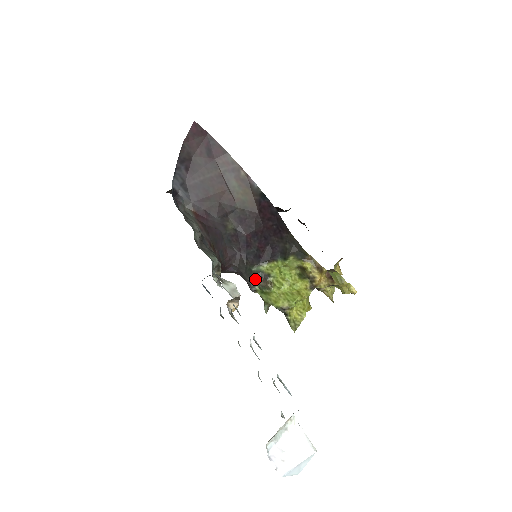
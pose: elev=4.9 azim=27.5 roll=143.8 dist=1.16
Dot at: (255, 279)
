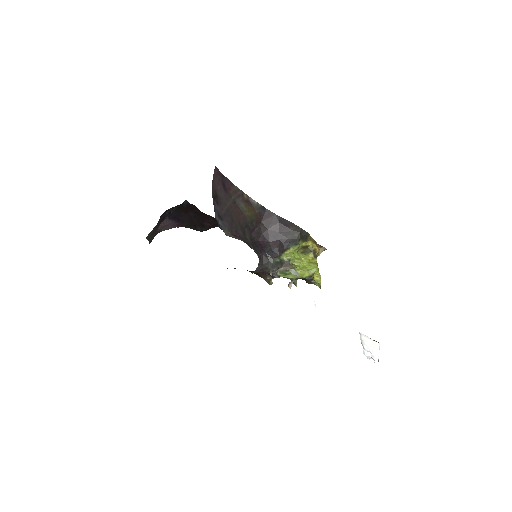
Dot at: (279, 267)
